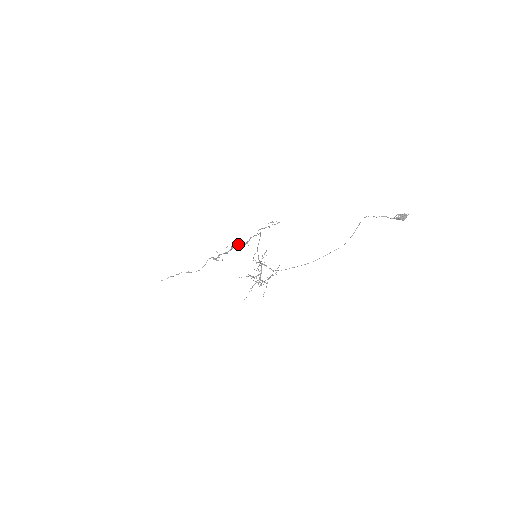
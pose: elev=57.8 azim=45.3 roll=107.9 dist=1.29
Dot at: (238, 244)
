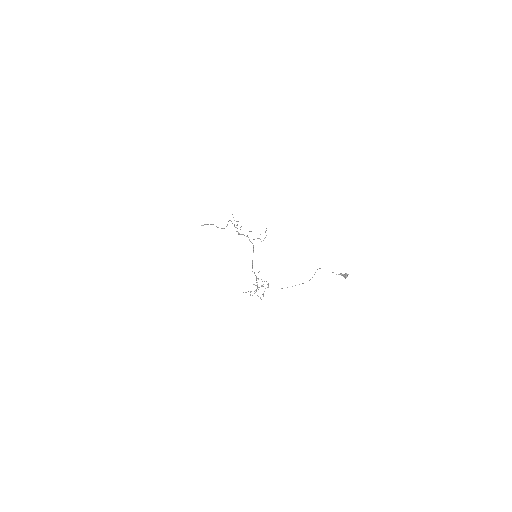
Dot at: (243, 234)
